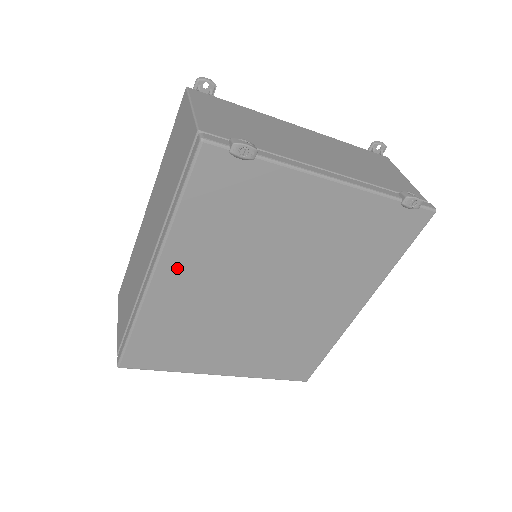
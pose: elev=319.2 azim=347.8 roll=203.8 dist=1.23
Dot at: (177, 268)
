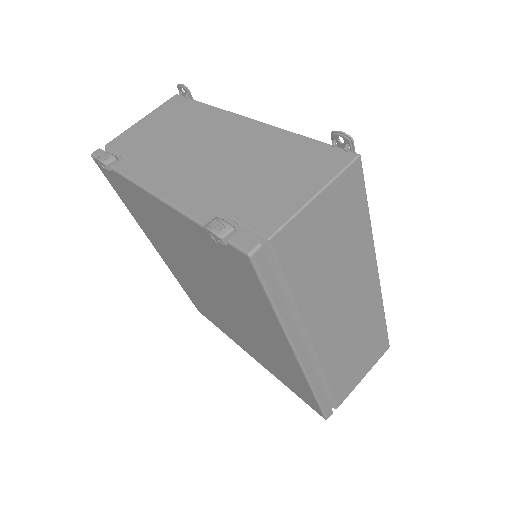
Dot at: (158, 247)
